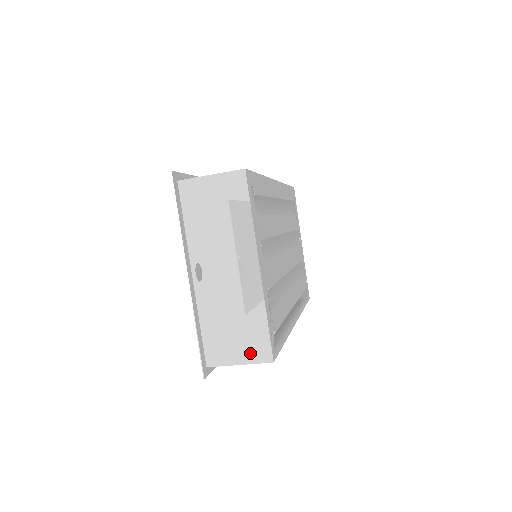
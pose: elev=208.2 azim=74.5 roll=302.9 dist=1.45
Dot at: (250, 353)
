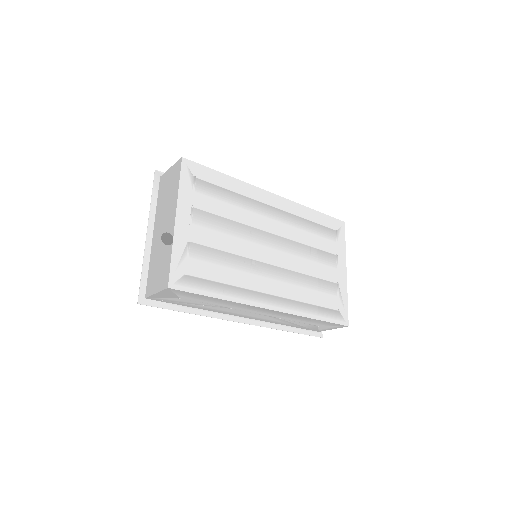
Dot at: (161, 283)
